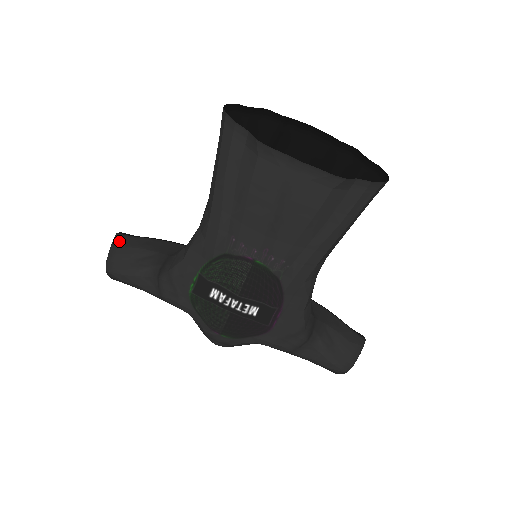
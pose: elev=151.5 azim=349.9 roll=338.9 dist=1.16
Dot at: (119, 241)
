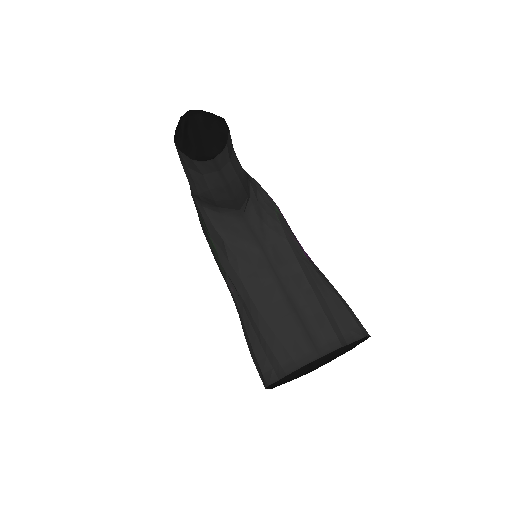
Dot at: (204, 167)
